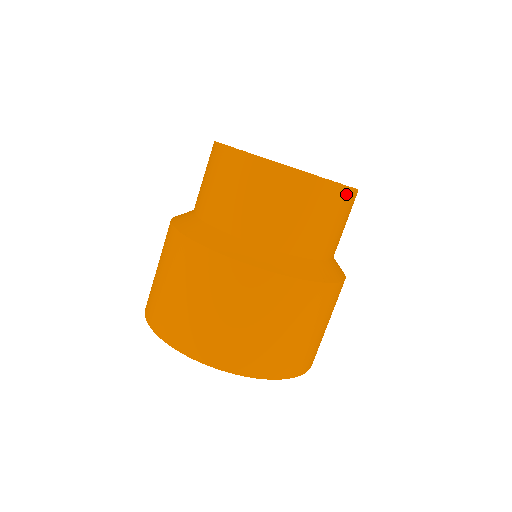
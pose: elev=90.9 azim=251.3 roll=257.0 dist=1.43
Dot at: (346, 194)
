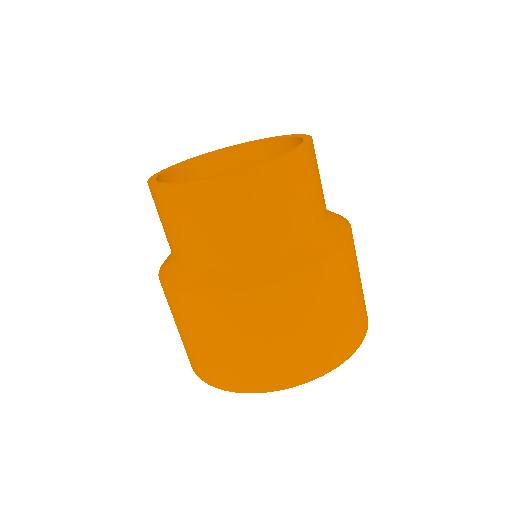
Dot at: (299, 158)
